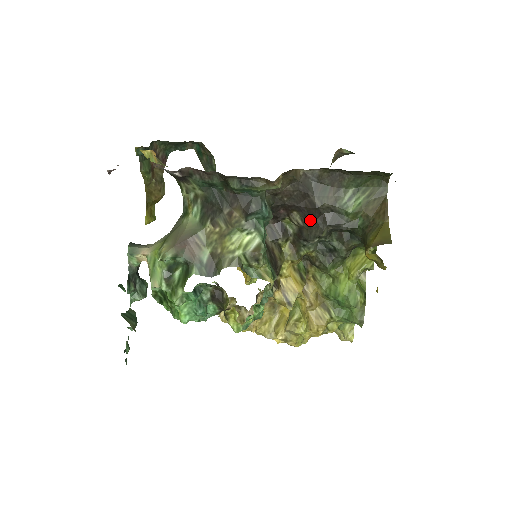
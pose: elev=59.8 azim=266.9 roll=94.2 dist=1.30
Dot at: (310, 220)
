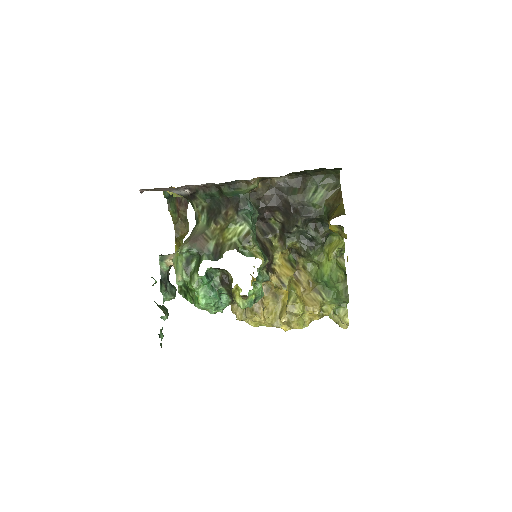
Dot at: (288, 215)
